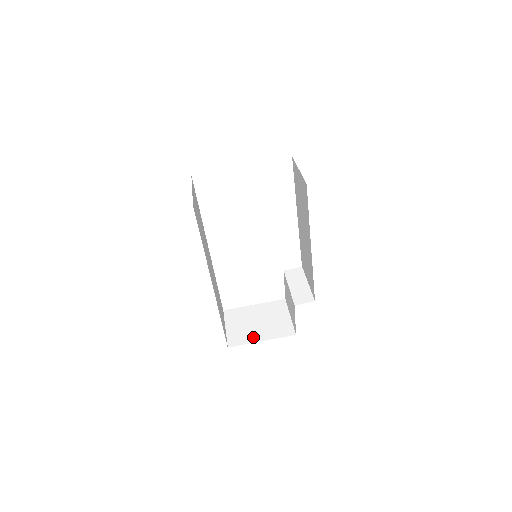
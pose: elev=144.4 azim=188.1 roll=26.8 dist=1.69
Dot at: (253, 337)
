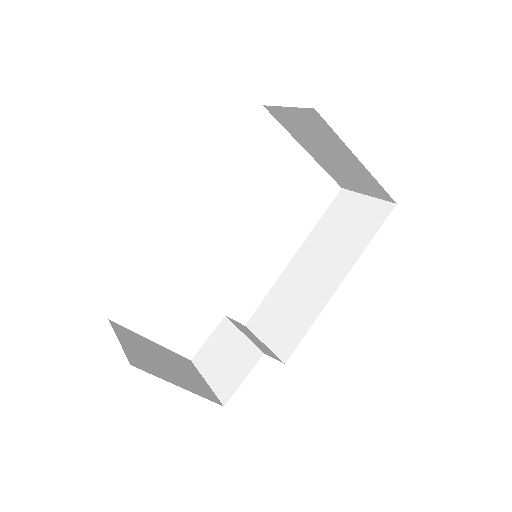
Dot at: (166, 375)
